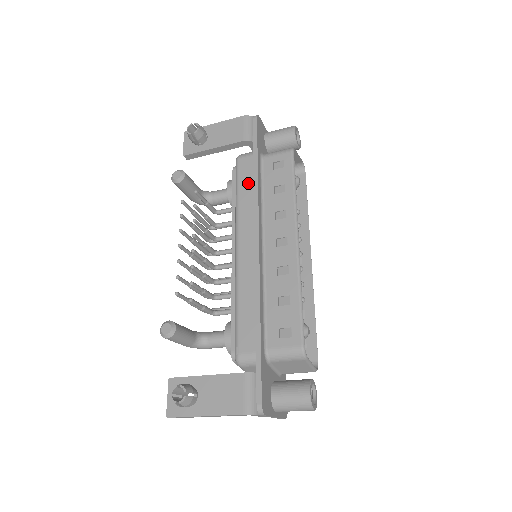
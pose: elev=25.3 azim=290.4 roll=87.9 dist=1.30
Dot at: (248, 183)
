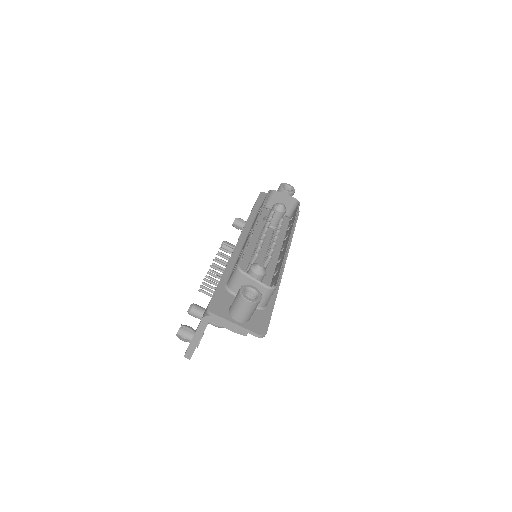
Dot at: occluded
